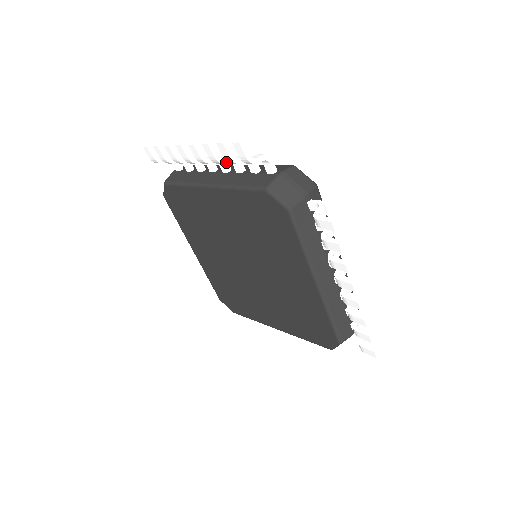
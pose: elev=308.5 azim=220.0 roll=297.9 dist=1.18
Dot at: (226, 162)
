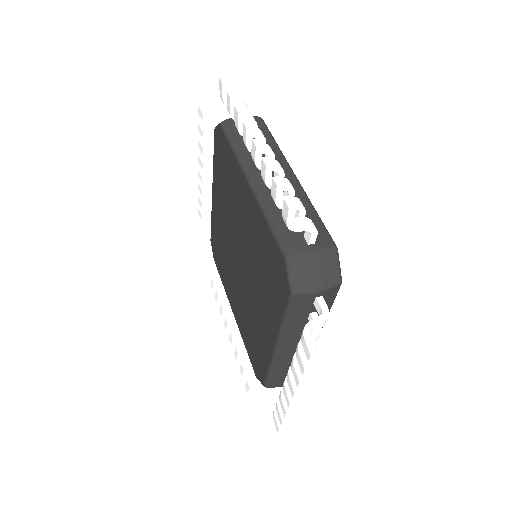
Dot at: (213, 152)
